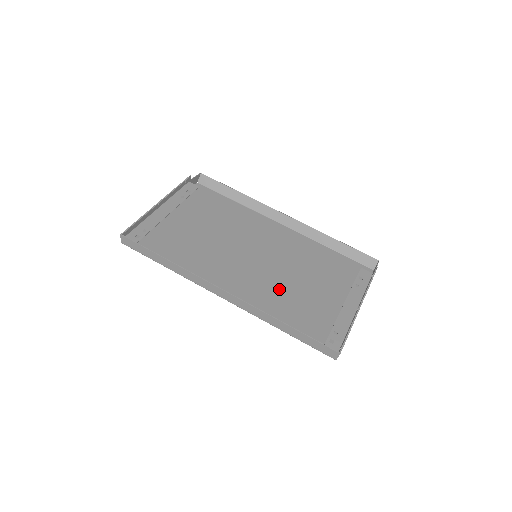
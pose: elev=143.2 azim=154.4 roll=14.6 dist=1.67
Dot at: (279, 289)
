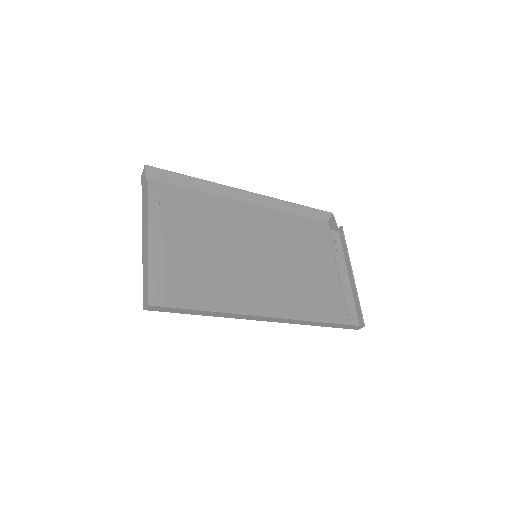
Dot at: (291, 283)
